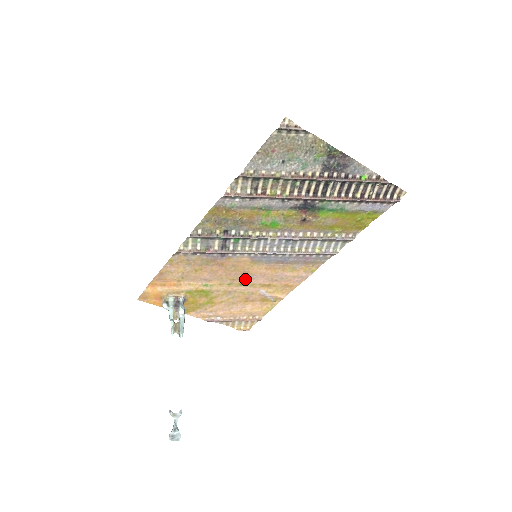
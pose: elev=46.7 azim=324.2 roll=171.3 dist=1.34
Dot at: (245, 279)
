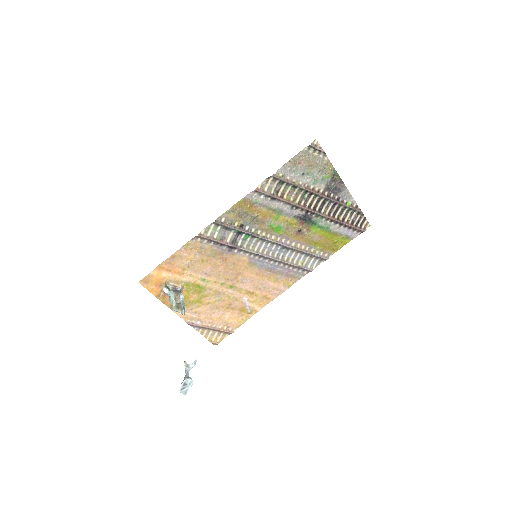
Dot at: (236, 281)
